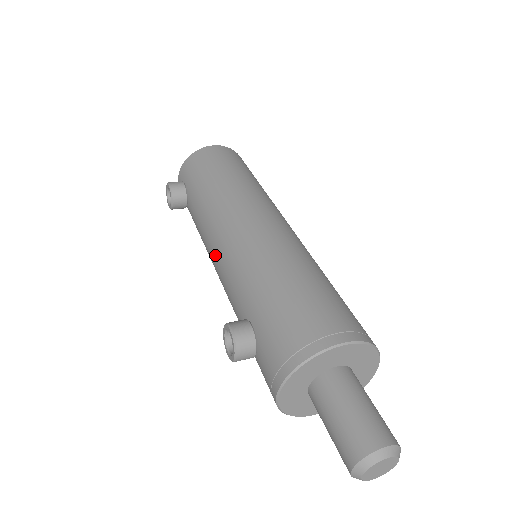
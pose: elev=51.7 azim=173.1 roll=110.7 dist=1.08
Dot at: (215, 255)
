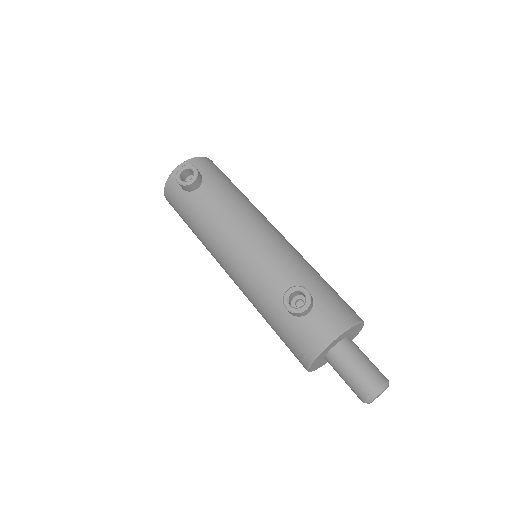
Dot at: (250, 239)
